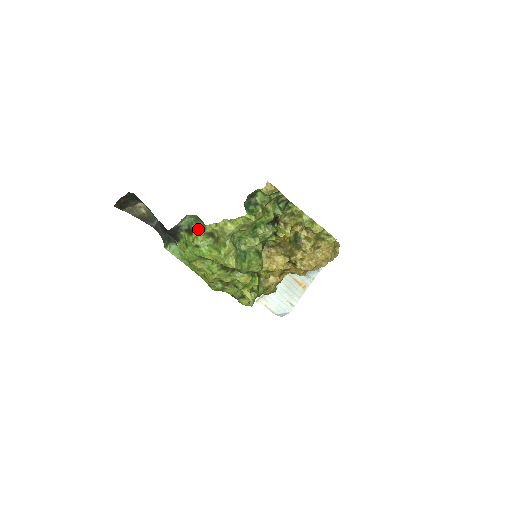
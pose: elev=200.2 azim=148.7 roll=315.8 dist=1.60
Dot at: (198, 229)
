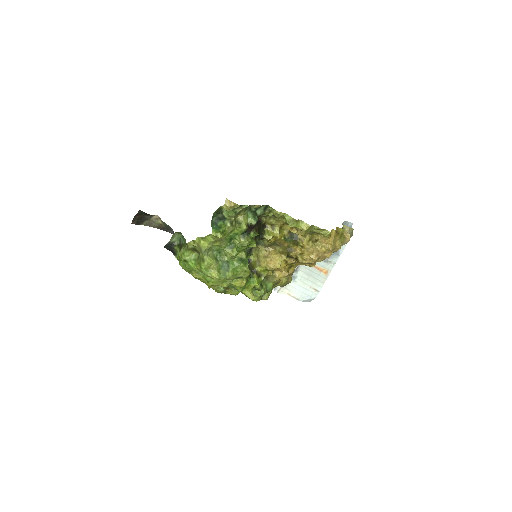
Dot at: (184, 245)
